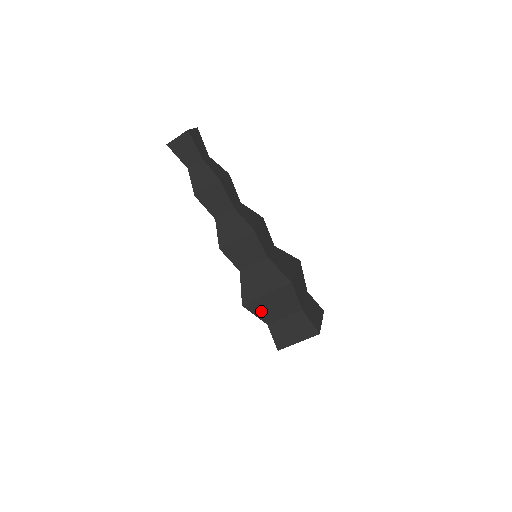
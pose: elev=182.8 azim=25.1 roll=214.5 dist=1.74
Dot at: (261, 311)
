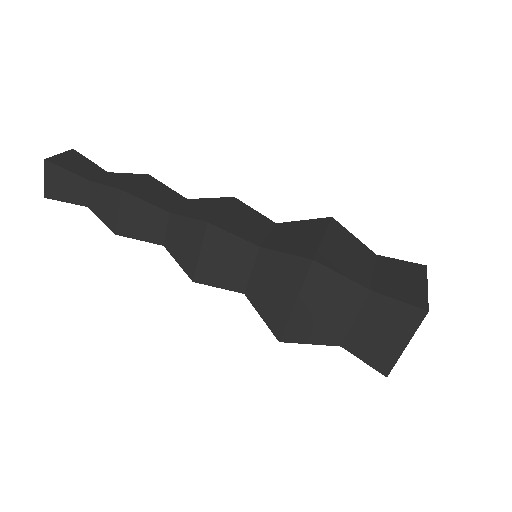
Dot at: (312, 332)
